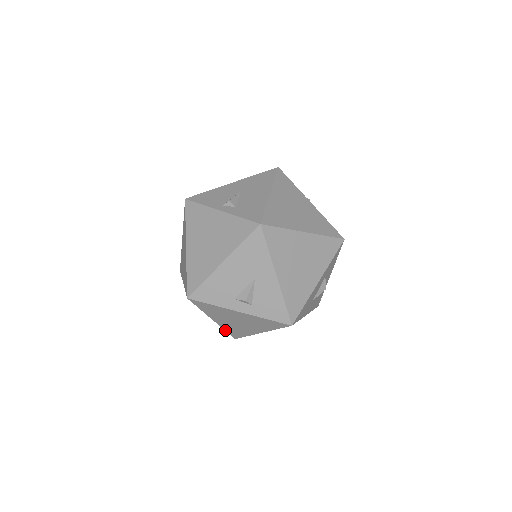
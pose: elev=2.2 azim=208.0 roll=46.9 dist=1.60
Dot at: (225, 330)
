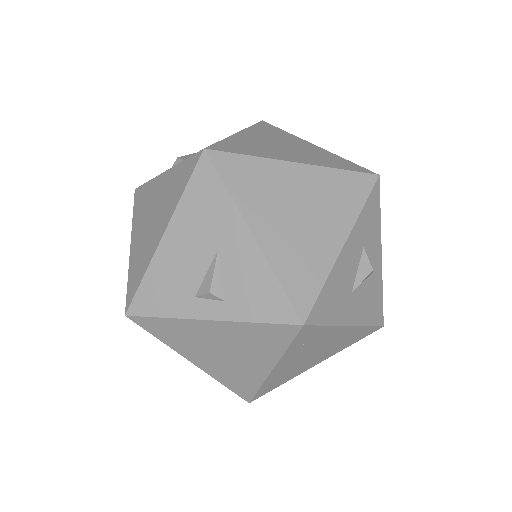
Dot at: (222, 384)
